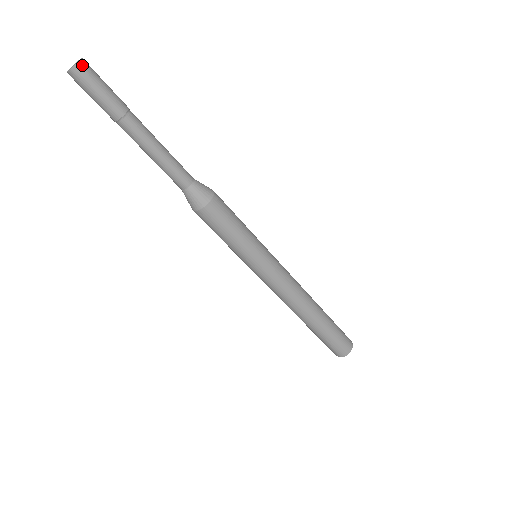
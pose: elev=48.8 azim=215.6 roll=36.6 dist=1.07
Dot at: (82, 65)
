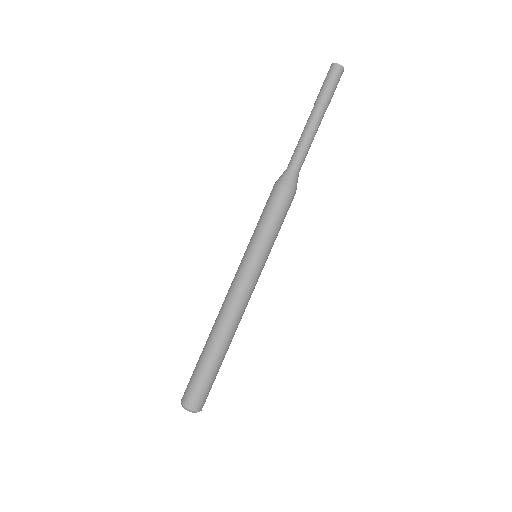
Dot at: (339, 67)
